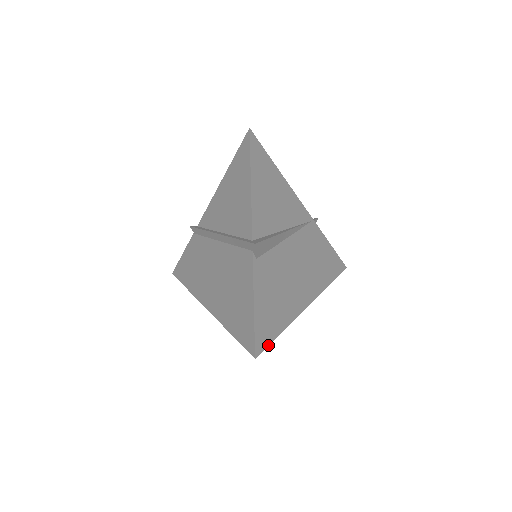
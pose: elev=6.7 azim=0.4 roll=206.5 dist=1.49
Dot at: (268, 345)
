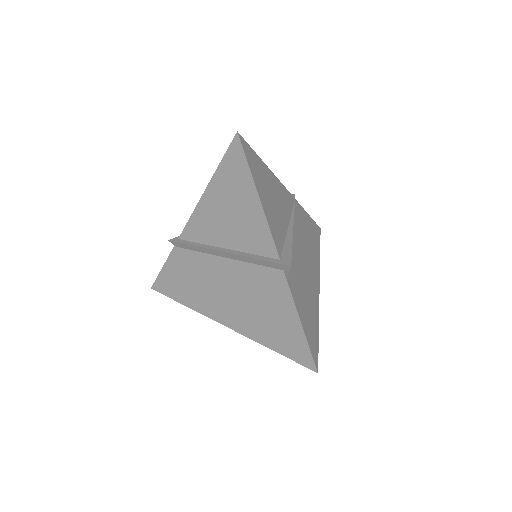
Dot at: (318, 352)
